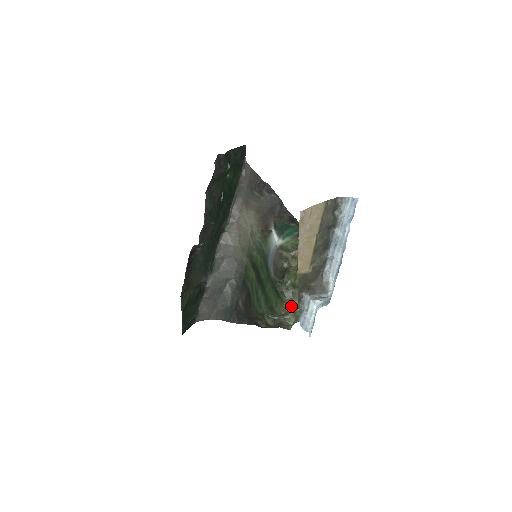
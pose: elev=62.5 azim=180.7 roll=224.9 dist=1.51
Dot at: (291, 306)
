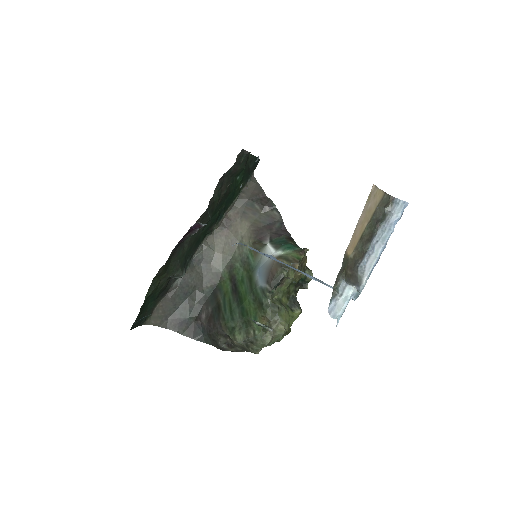
Dot at: (273, 322)
